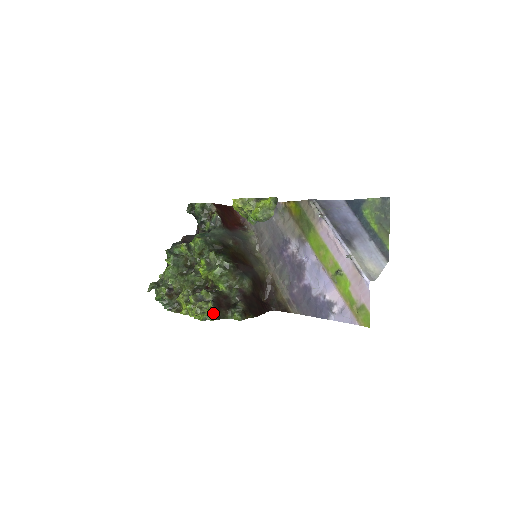
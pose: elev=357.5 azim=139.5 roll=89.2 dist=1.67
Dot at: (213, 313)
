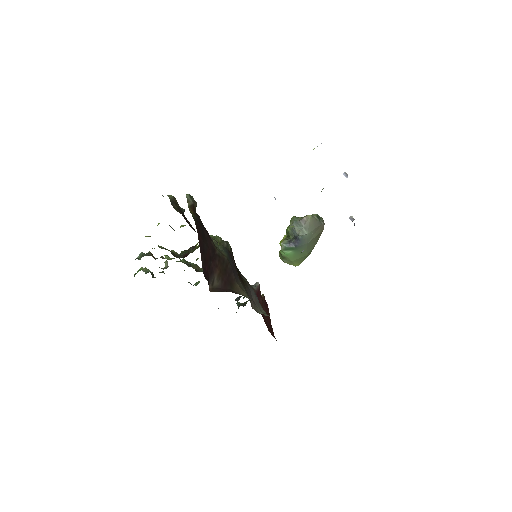
Dot at: (175, 198)
